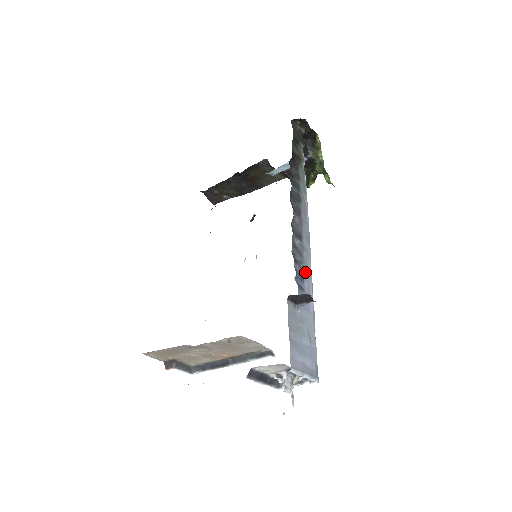
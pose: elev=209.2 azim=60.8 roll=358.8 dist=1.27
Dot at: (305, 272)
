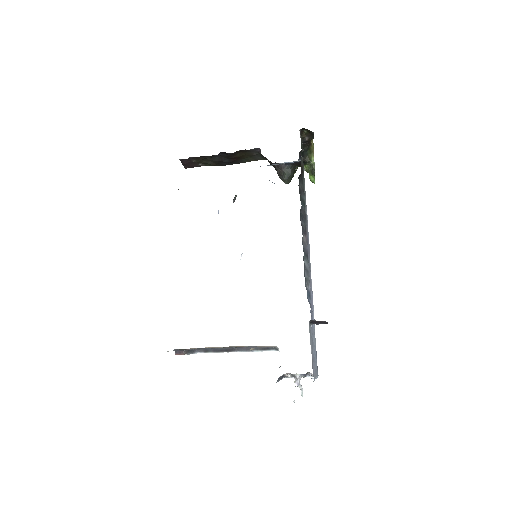
Dot at: (310, 288)
